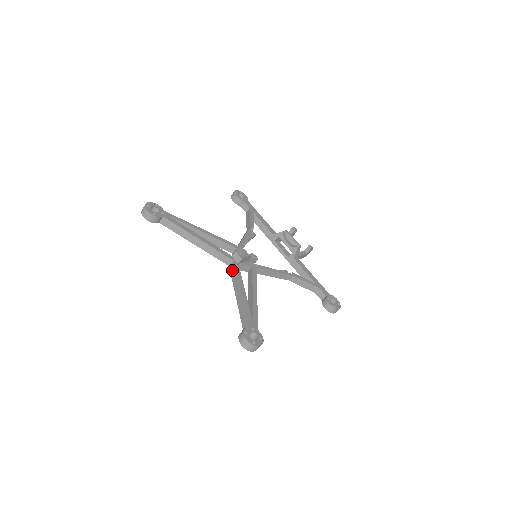
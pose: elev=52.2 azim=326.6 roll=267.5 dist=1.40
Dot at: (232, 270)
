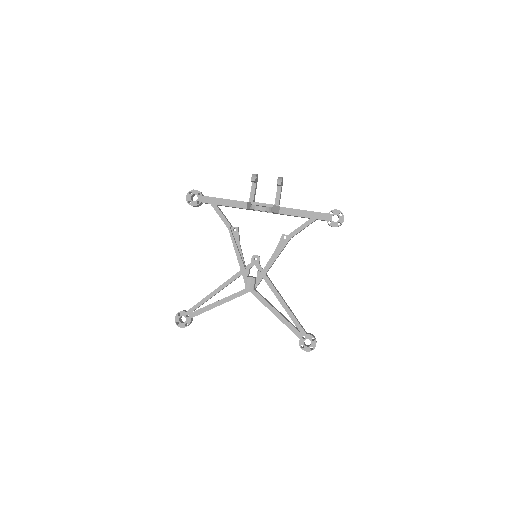
Dot at: (256, 297)
